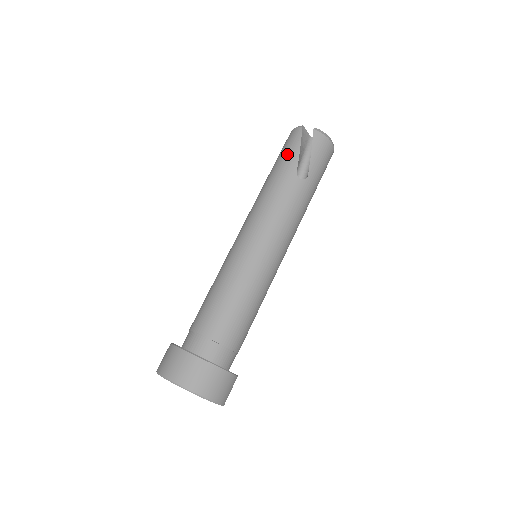
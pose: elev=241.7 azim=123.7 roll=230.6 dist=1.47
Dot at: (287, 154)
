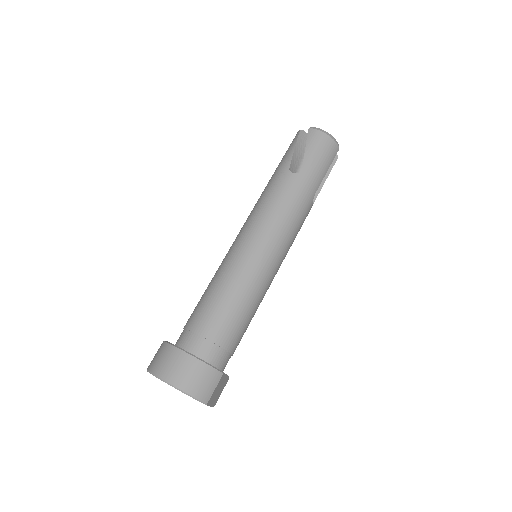
Dot at: (284, 156)
